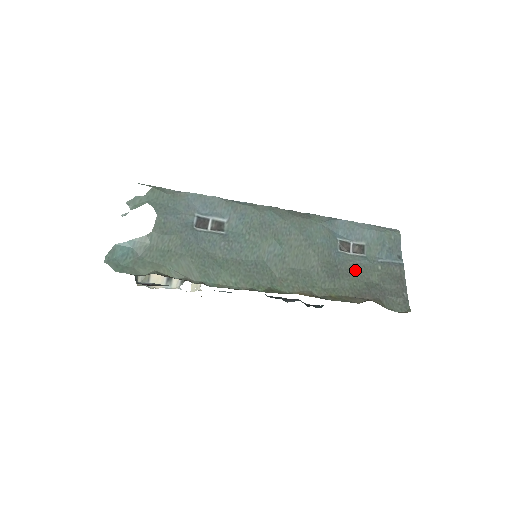
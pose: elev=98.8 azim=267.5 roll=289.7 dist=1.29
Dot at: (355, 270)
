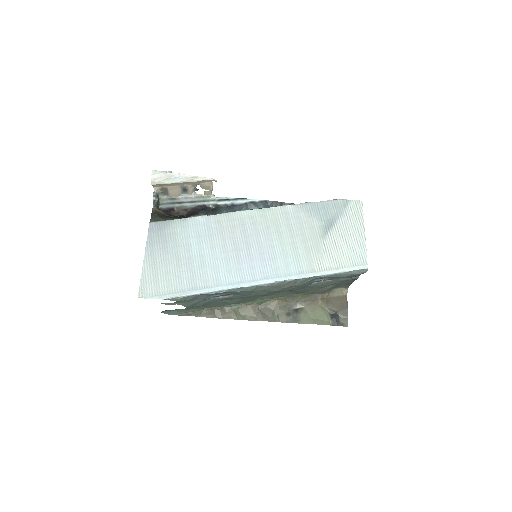
Dot at: (320, 287)
